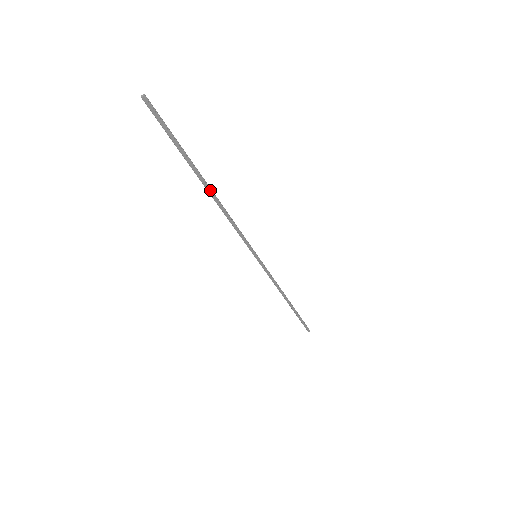
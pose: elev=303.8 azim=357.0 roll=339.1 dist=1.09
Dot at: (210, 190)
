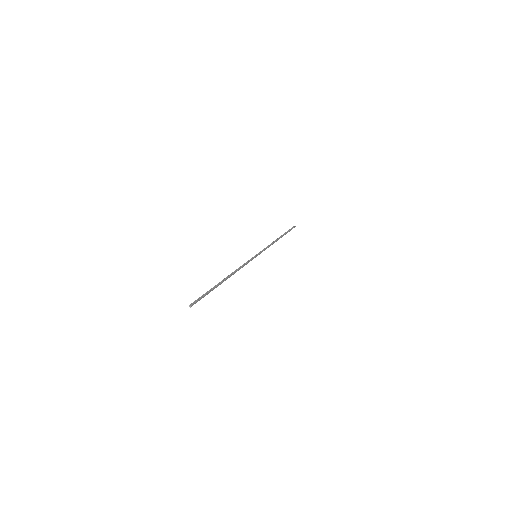
Dot at: (227, 278)
